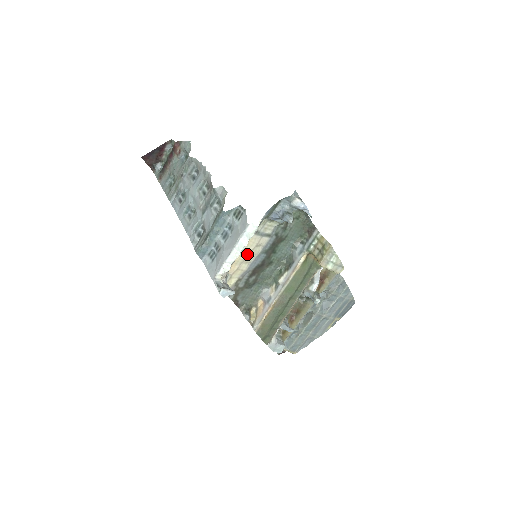
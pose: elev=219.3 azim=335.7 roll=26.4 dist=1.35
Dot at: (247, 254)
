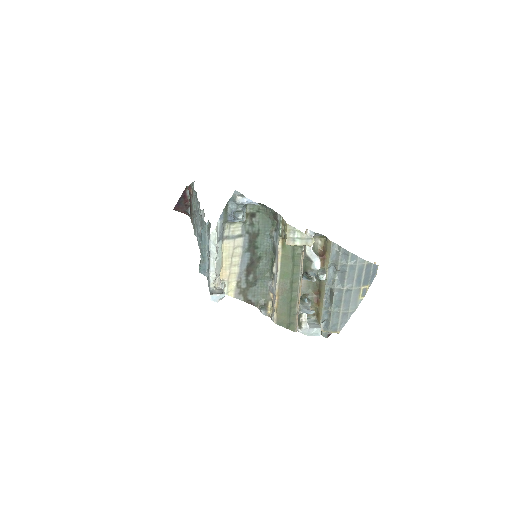
Dot at: (231, 258)
